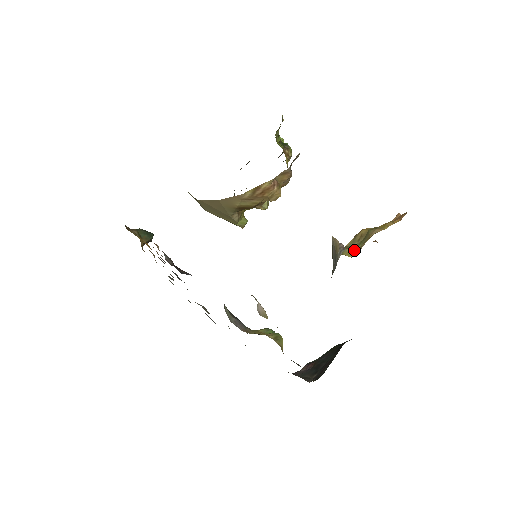
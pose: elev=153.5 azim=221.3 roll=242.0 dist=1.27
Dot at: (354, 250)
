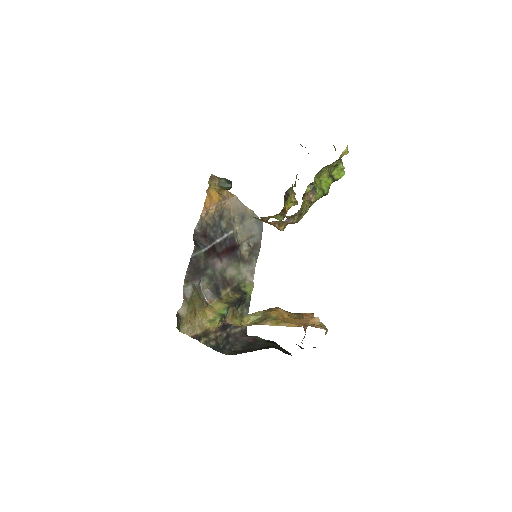
Dot at: (255, 320)
